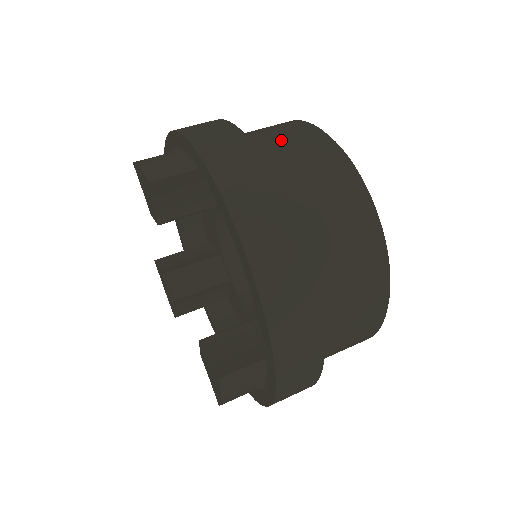
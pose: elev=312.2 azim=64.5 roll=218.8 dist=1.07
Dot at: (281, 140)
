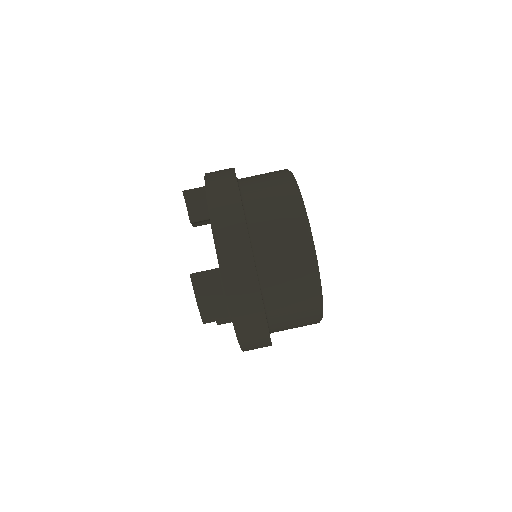
Dot at: (290, 301)
